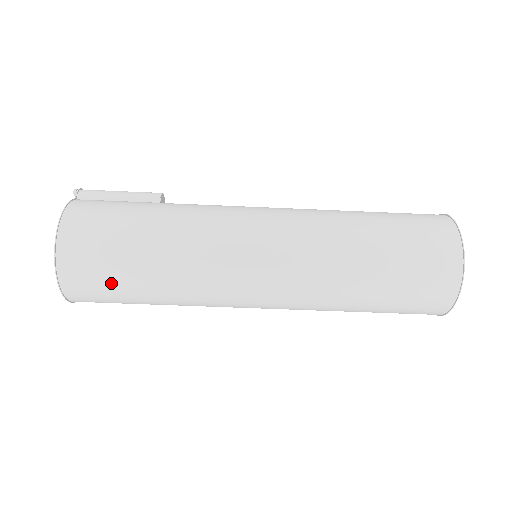
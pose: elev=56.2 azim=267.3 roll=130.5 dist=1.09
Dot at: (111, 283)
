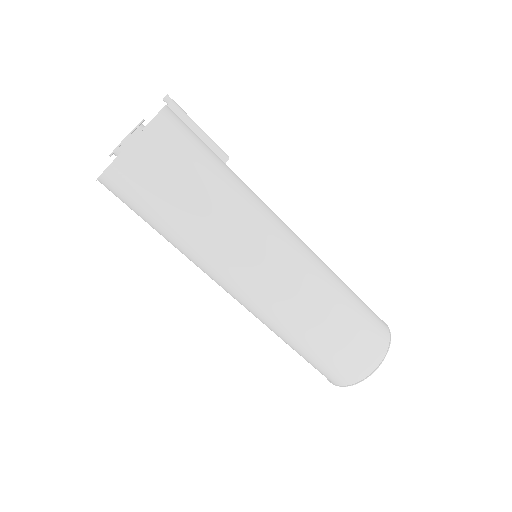
Dot at: (154, 196)
